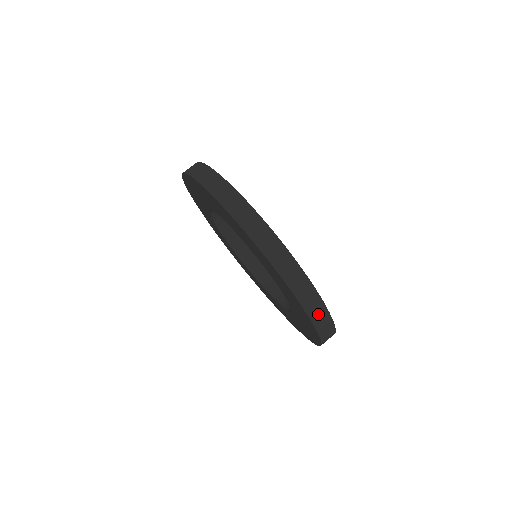
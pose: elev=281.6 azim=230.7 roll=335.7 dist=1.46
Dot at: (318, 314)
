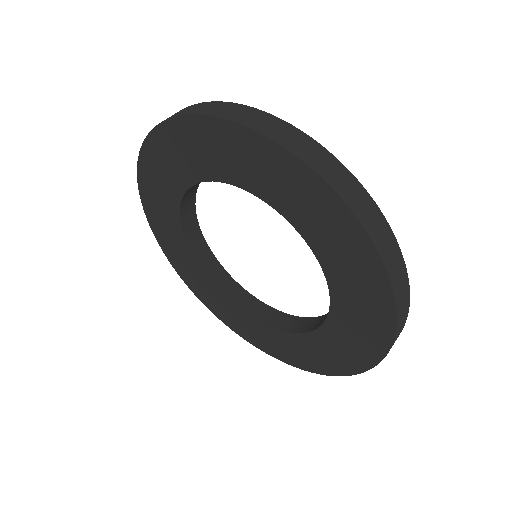
Dot at: (387, 249)
